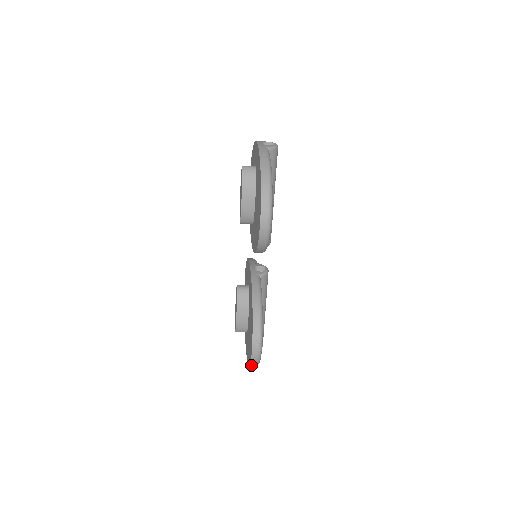
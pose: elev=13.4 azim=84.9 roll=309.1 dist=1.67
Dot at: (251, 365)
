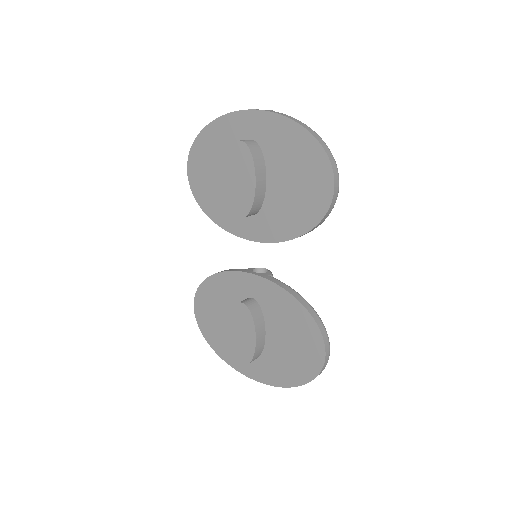
Dot at: (311, 380)
